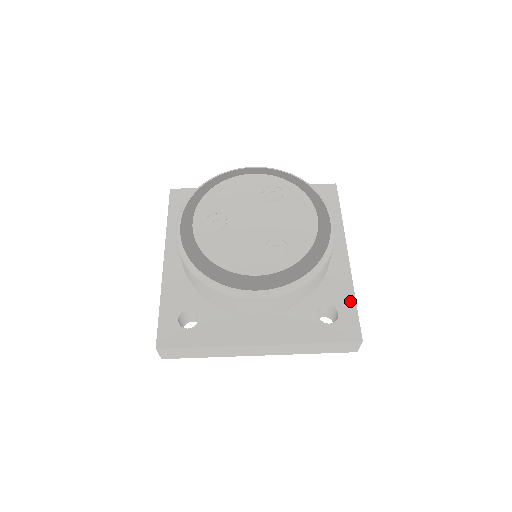
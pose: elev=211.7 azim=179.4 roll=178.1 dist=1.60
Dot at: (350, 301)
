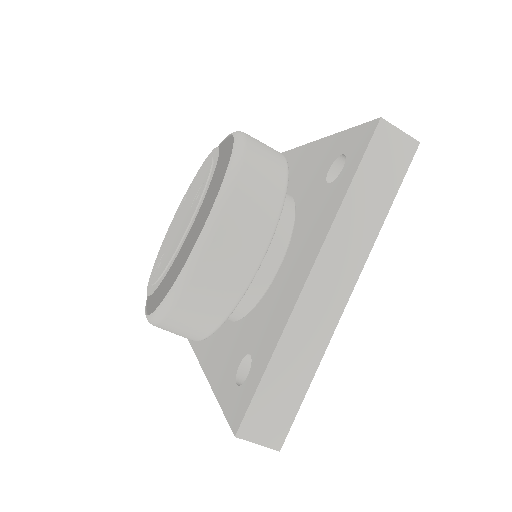
Dot at: (341, 138)
